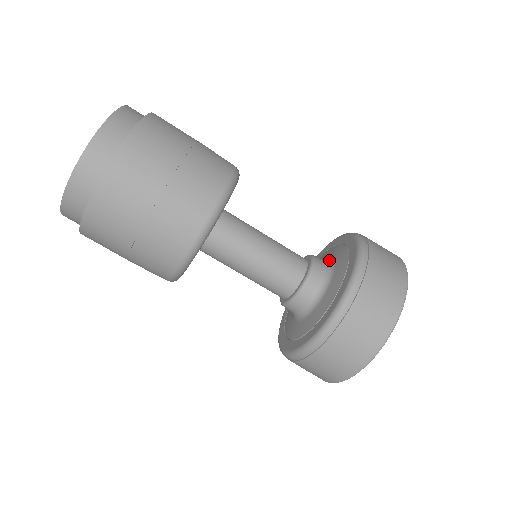
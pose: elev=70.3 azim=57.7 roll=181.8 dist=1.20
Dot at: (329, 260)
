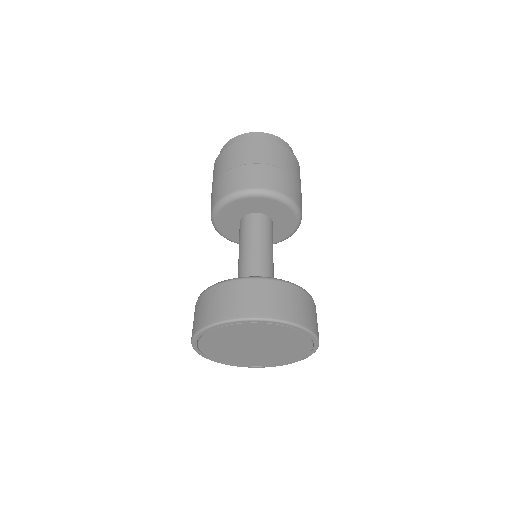
Dot at: occluded
